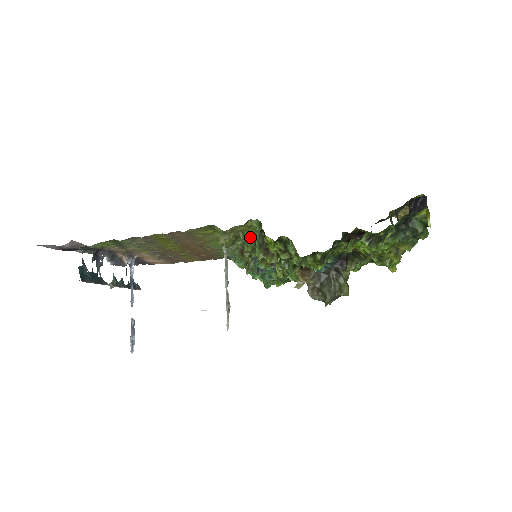
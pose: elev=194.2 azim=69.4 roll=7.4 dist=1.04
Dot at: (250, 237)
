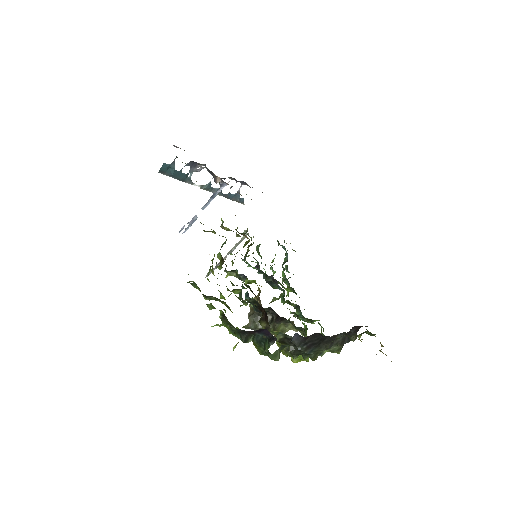
Dot at: (249, 241)
